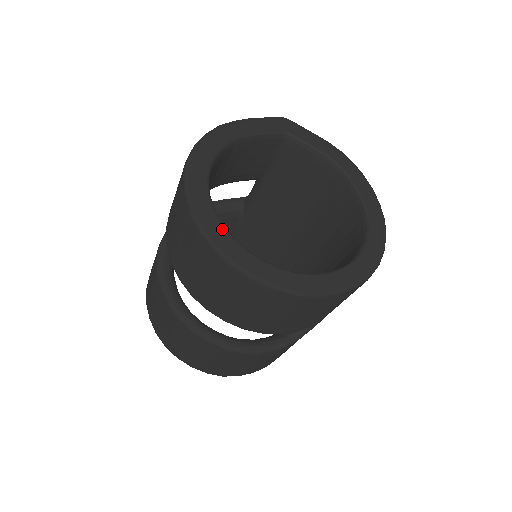
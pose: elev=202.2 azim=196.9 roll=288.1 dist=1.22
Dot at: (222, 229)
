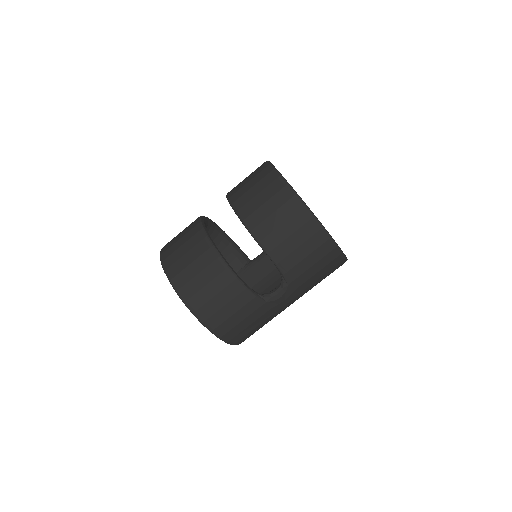
Dot at: occluded
